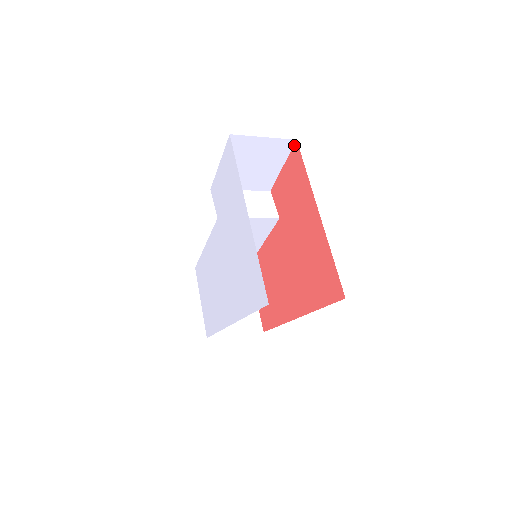
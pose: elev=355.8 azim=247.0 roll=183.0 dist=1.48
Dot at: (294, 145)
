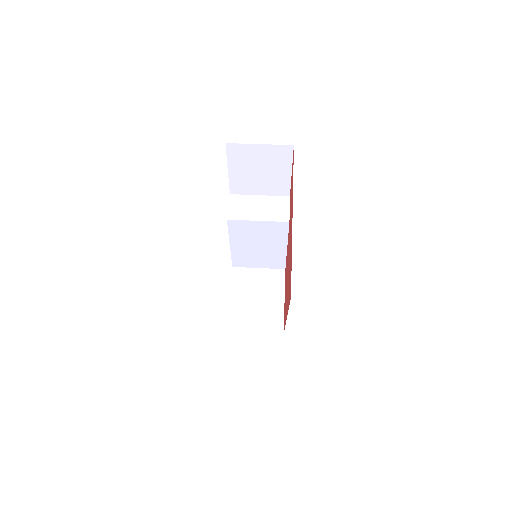
Dot at: (293, 150)
